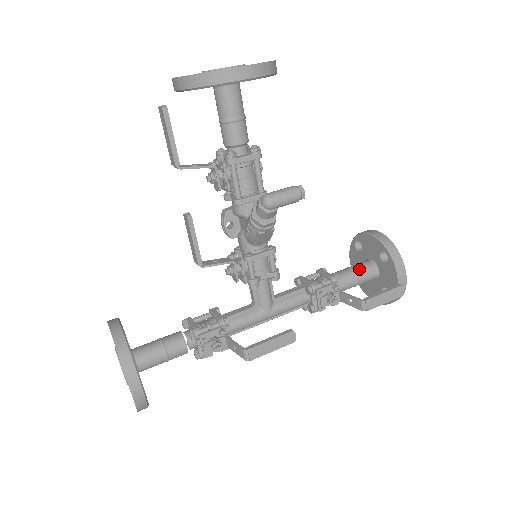
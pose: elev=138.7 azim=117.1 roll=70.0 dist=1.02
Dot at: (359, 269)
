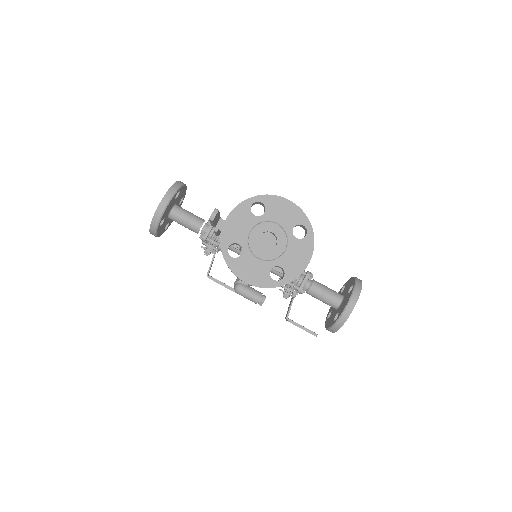
Dot at: (326, 299)
